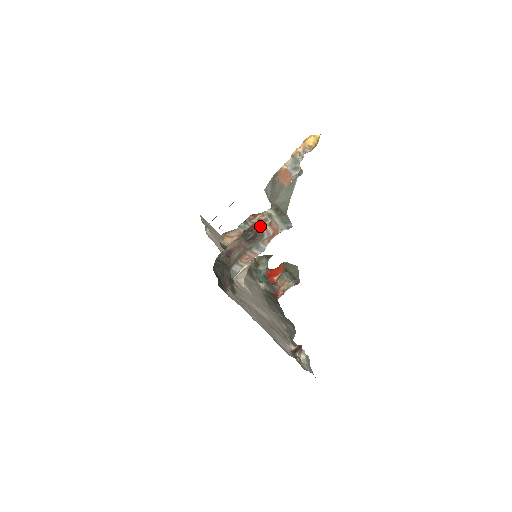
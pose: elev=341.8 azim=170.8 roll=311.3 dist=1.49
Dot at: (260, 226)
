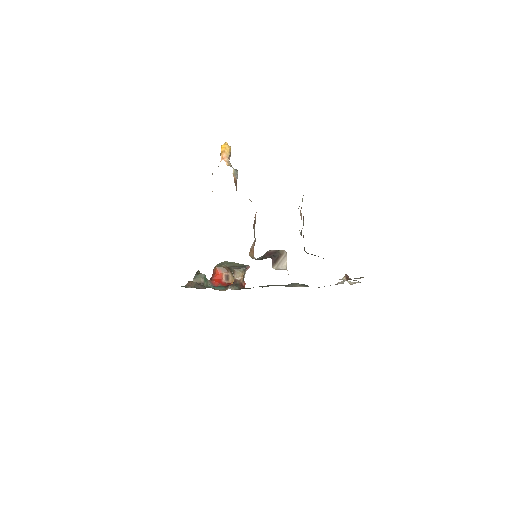
Dot at: occluded
